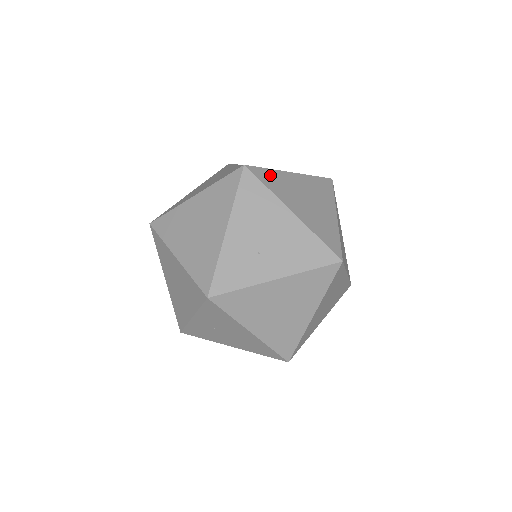
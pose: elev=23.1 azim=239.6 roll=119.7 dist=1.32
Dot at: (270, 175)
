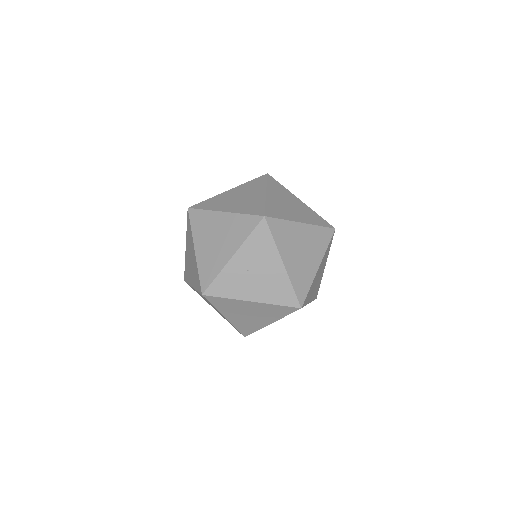
Dot at: occluded
